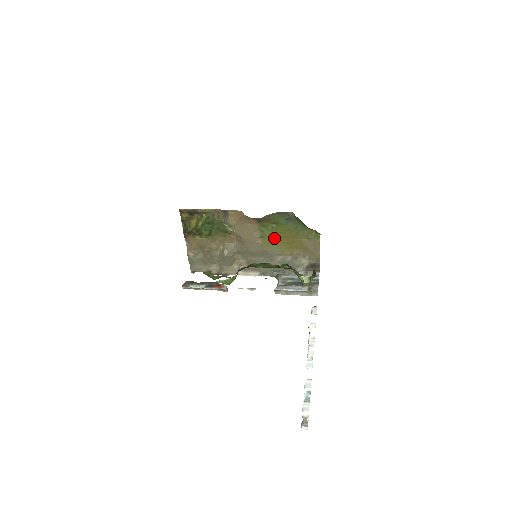
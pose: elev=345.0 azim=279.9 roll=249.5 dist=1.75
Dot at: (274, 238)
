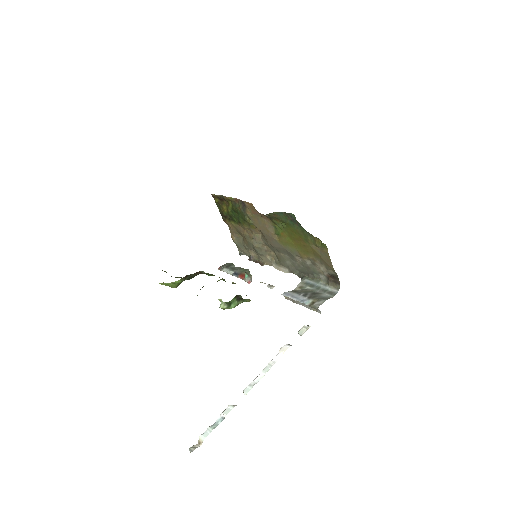
Dot at: (288, 238)
